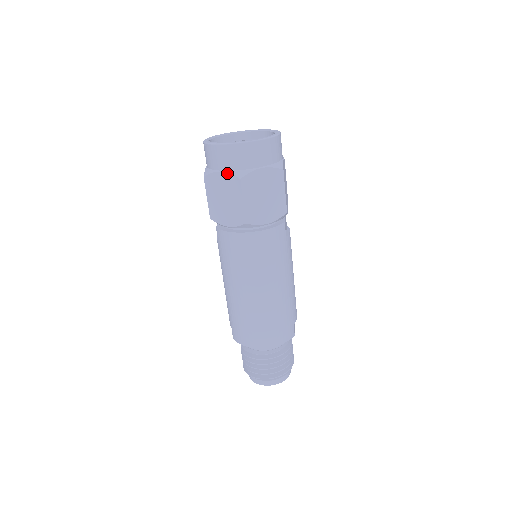
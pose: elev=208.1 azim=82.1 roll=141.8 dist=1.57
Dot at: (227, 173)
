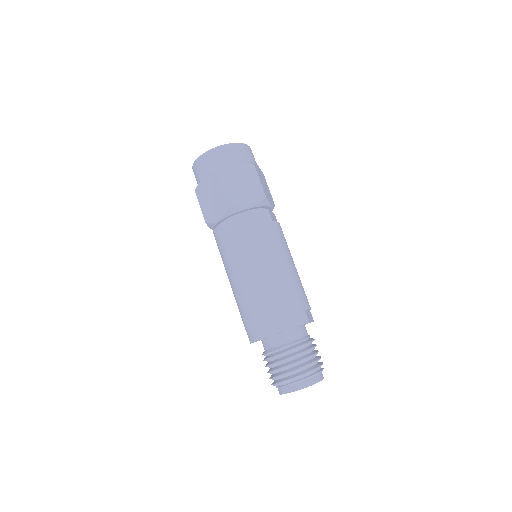
Dot at: (208, 174)
